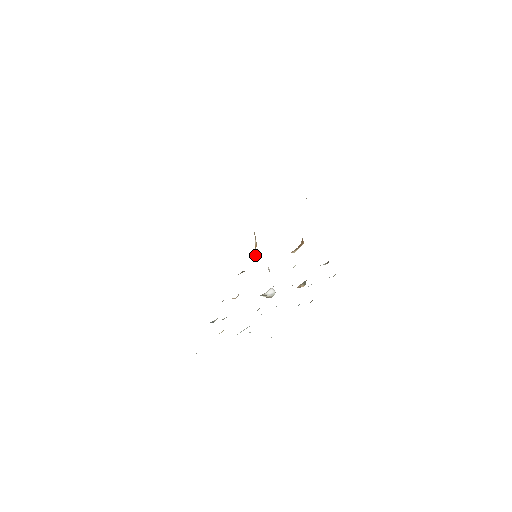
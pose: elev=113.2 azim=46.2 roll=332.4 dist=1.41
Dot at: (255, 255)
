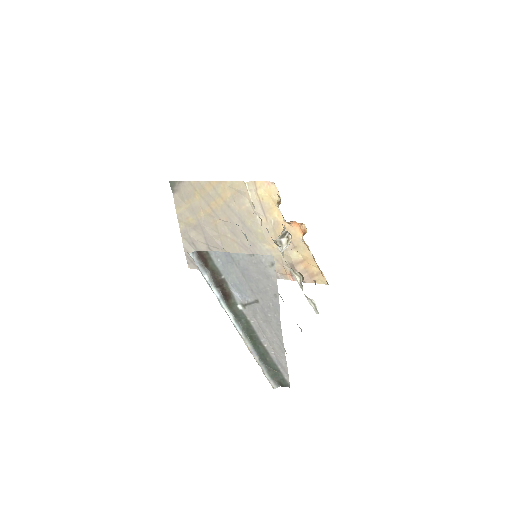
Dot at: occluded
